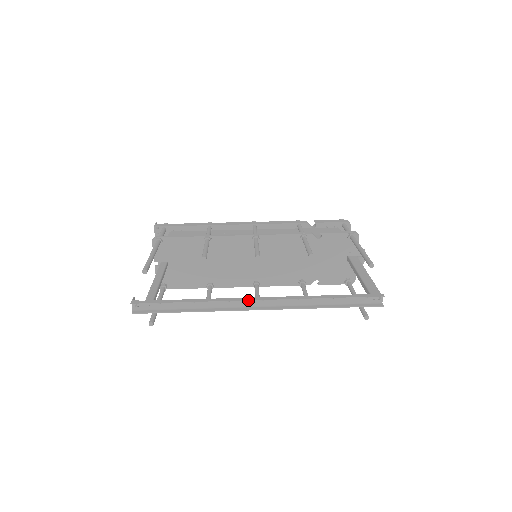
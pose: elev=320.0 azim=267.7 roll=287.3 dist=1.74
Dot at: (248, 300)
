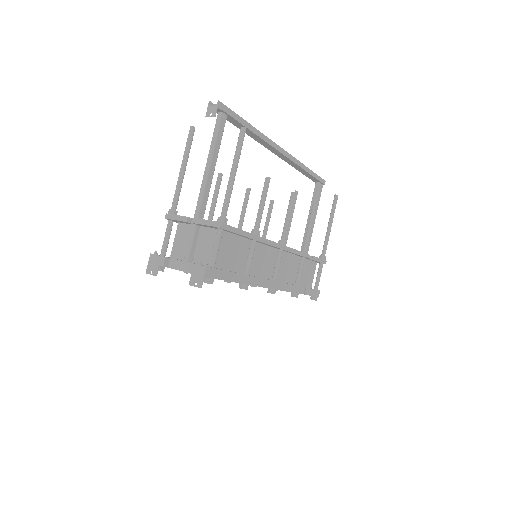
Dot at: occluded
